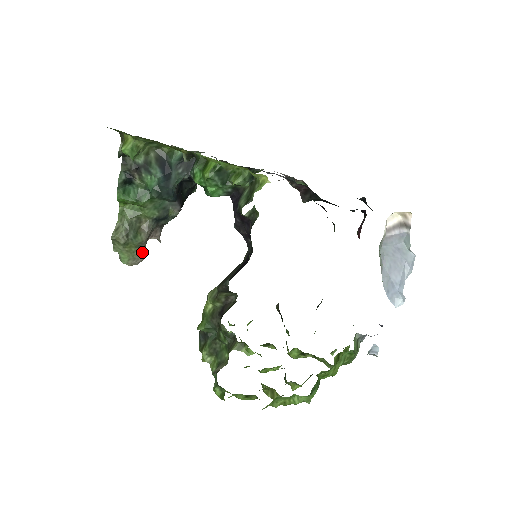
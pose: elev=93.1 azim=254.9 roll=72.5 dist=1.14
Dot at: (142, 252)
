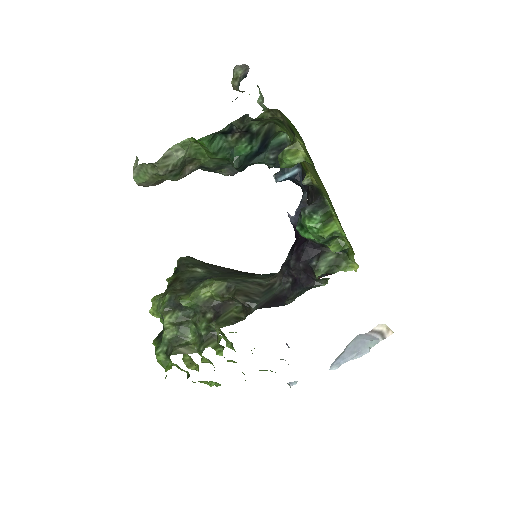
Dot at: (161, 182)
